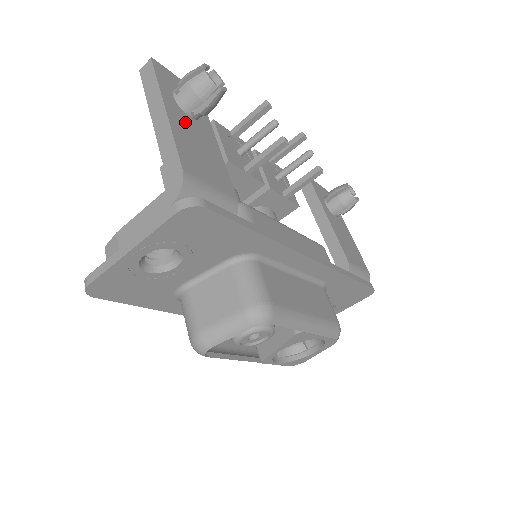
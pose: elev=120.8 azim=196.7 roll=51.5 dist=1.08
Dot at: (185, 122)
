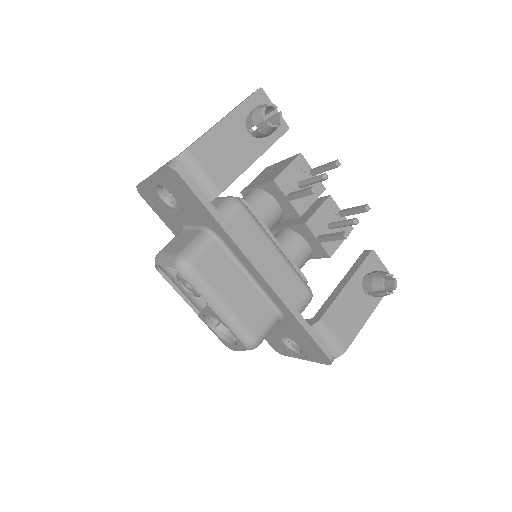
Dot at: (237, 131)
